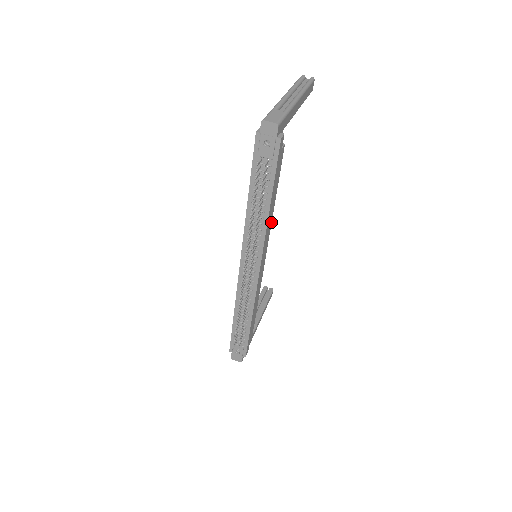
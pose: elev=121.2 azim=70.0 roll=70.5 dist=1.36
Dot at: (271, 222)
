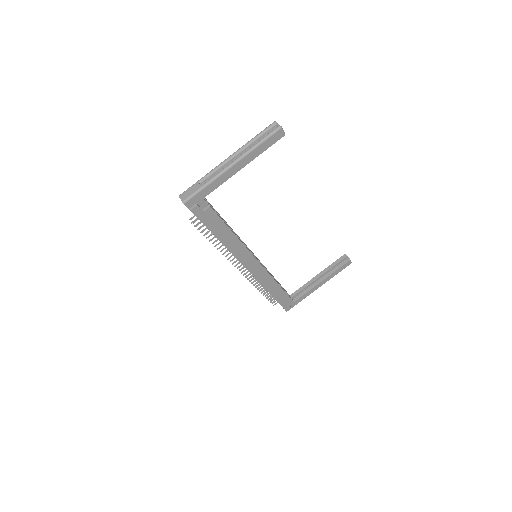
Dot at: (242, 244)
